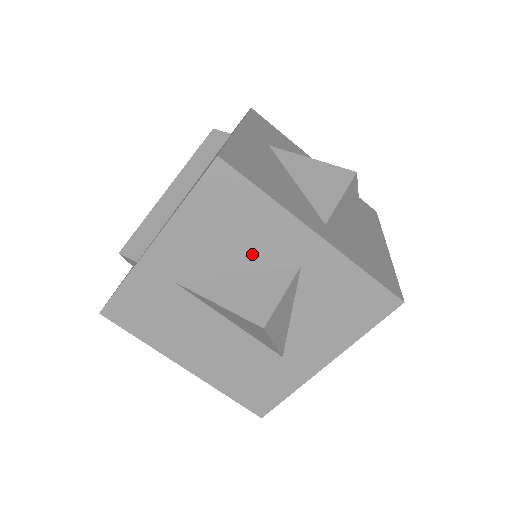
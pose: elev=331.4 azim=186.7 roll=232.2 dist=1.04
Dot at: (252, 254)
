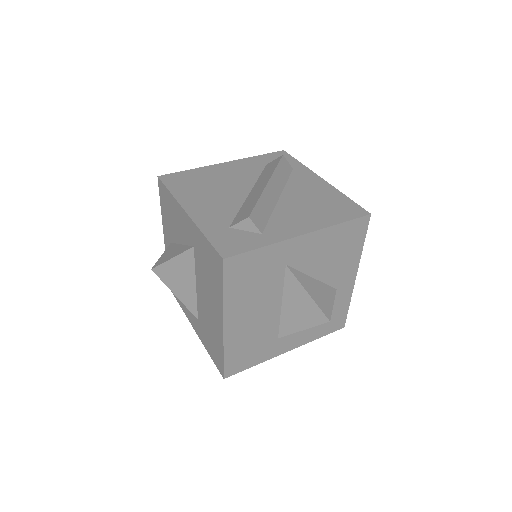
Dot at: (330, 271)
